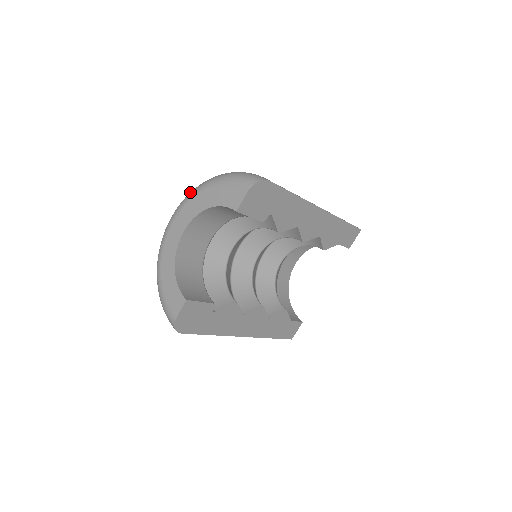
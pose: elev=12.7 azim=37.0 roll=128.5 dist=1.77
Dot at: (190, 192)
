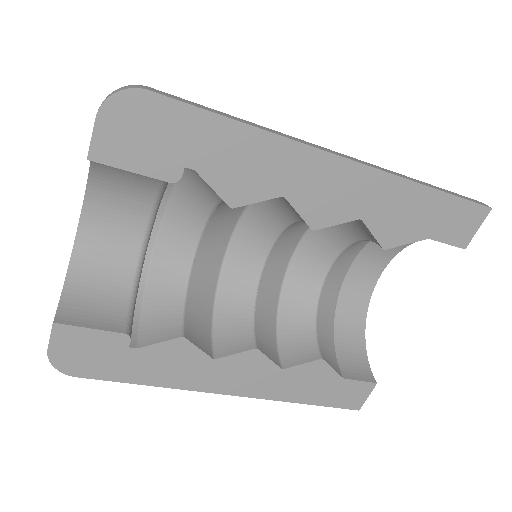
Dot at: occluded
